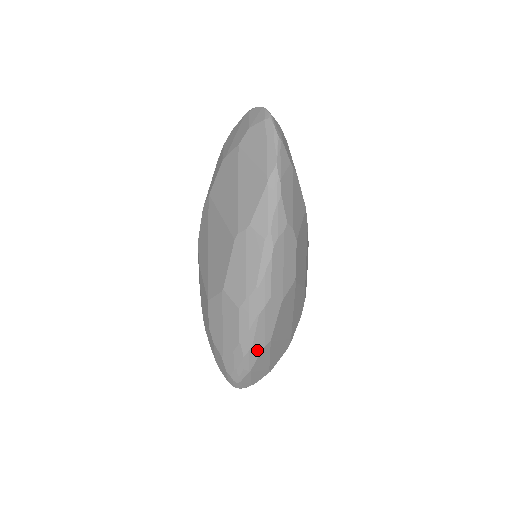
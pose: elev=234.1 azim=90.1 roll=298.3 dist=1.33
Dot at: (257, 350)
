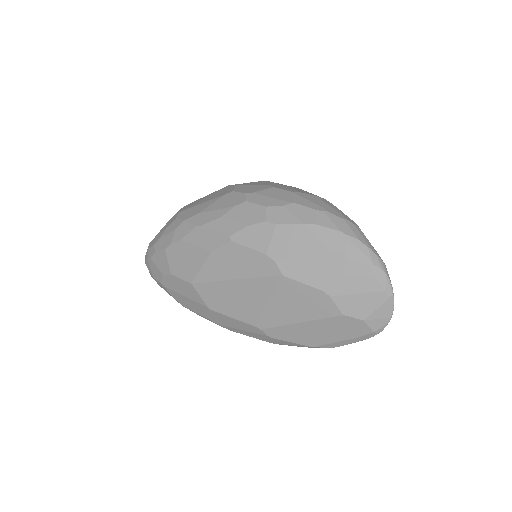
Dot at: occluded
